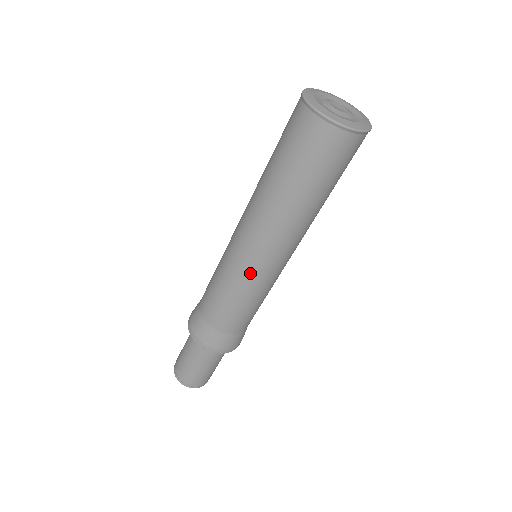
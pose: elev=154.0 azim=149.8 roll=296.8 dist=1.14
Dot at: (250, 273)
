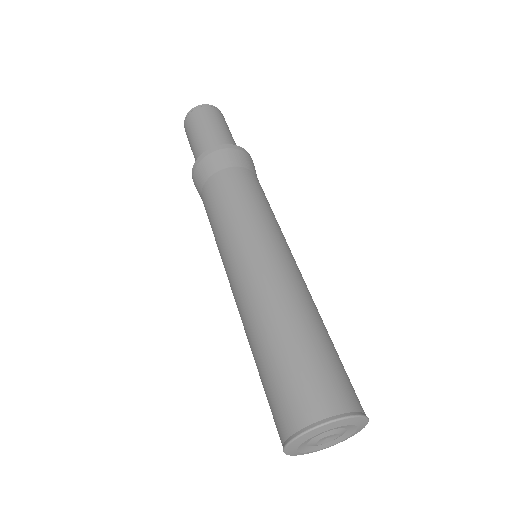
Dot at: occluded
